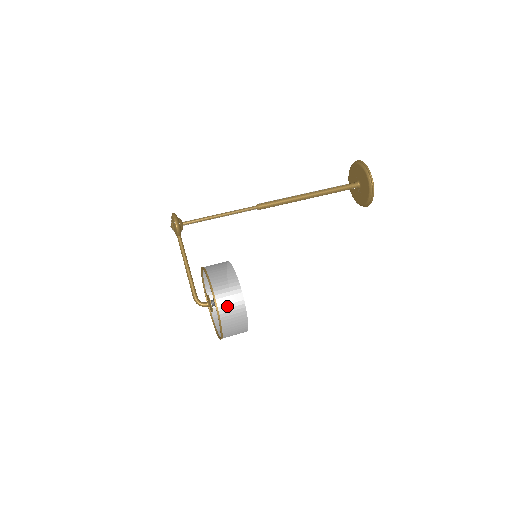
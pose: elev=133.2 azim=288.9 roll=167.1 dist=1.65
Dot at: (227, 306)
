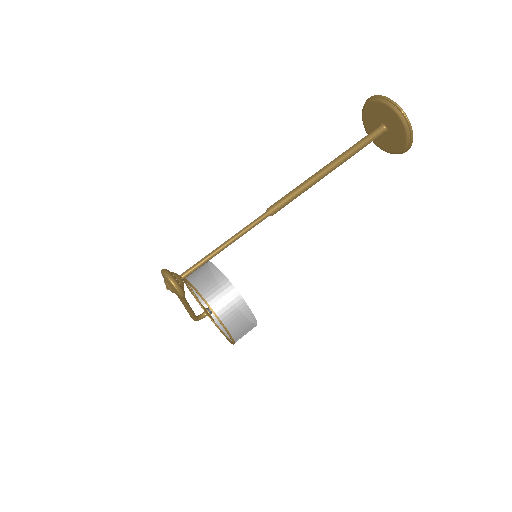
Dot at: occluded
